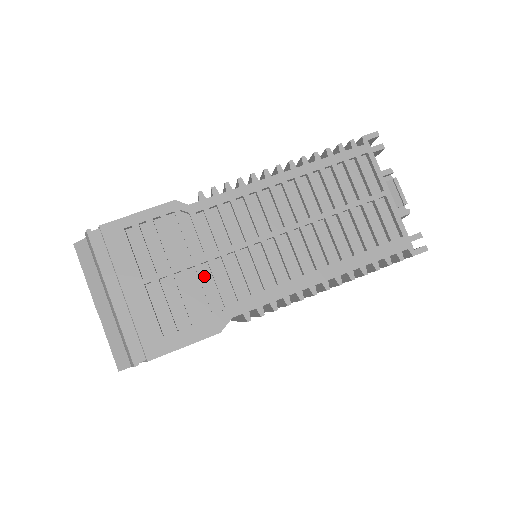
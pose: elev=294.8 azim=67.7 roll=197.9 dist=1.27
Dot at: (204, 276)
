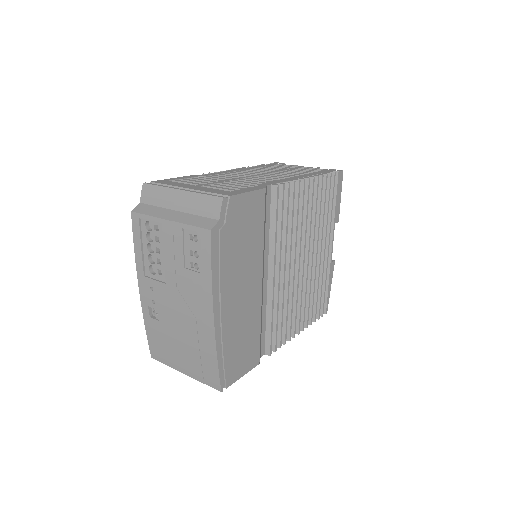
Dot at: occluded
